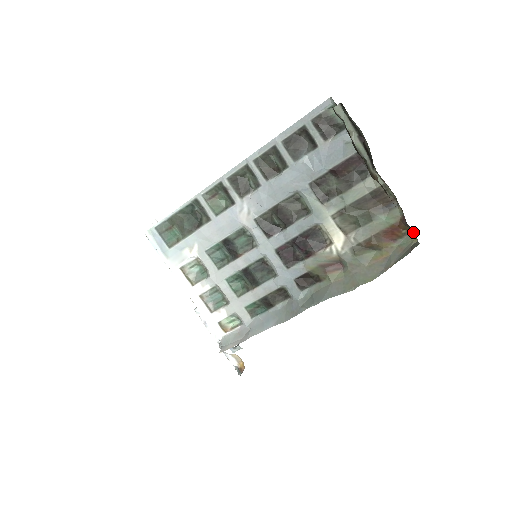
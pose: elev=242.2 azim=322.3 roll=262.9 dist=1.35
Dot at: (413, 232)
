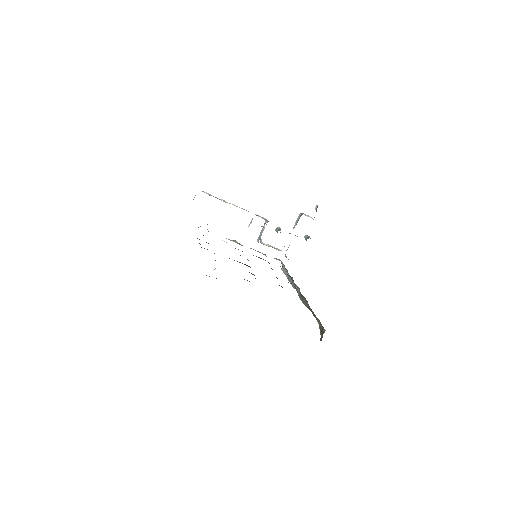
Dot at: occluded
